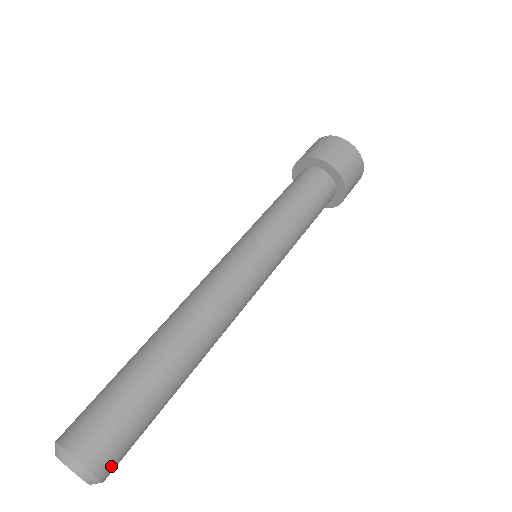
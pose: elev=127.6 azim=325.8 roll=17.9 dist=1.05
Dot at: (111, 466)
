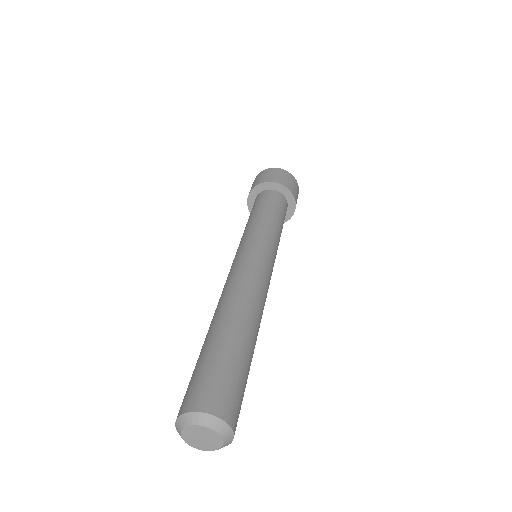
Dot at: (220, 404)
